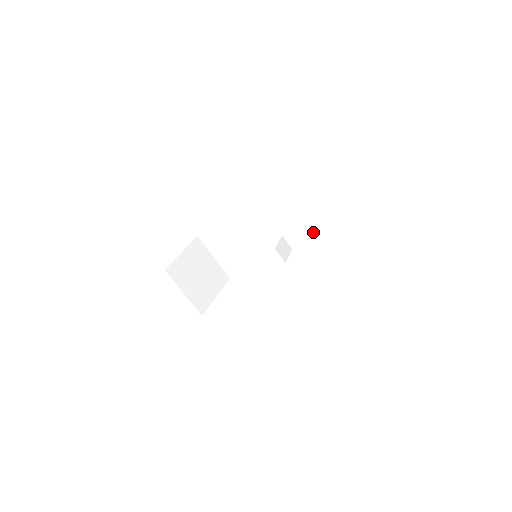
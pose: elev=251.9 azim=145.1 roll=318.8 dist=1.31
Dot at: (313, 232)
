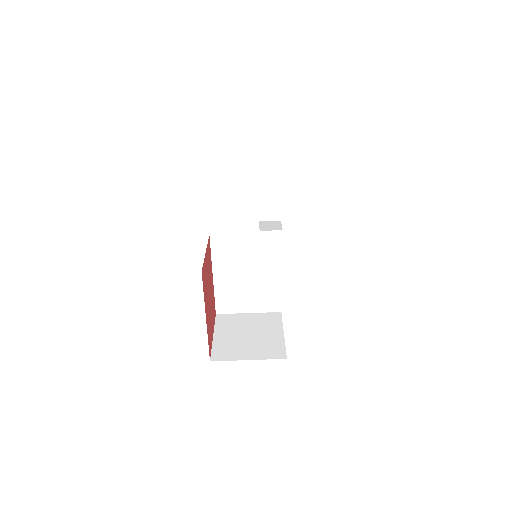
Dot at: (272, 186)
